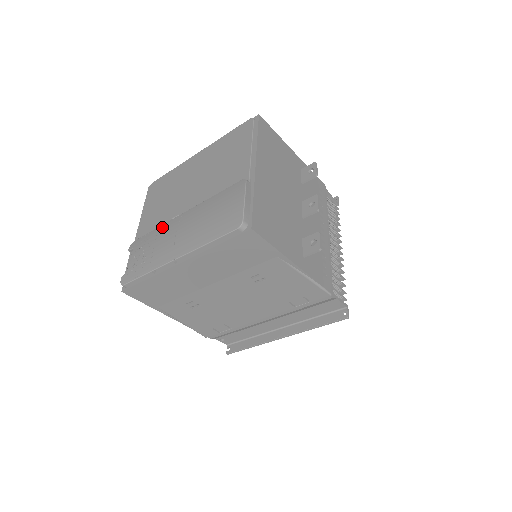
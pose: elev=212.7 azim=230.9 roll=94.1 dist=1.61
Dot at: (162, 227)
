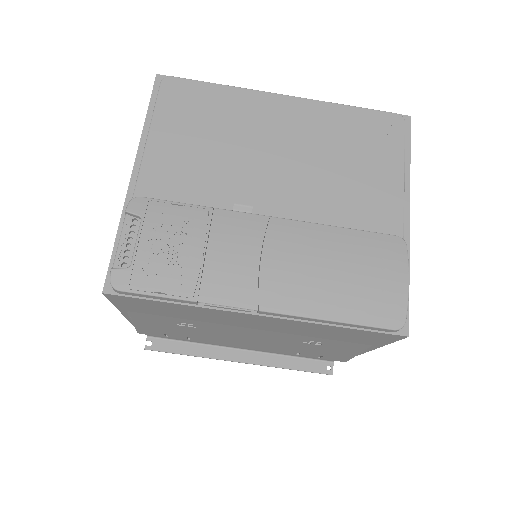
Dot at: (220, 215)
